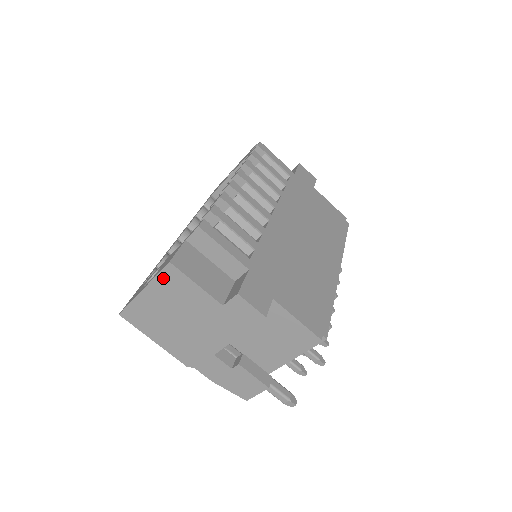
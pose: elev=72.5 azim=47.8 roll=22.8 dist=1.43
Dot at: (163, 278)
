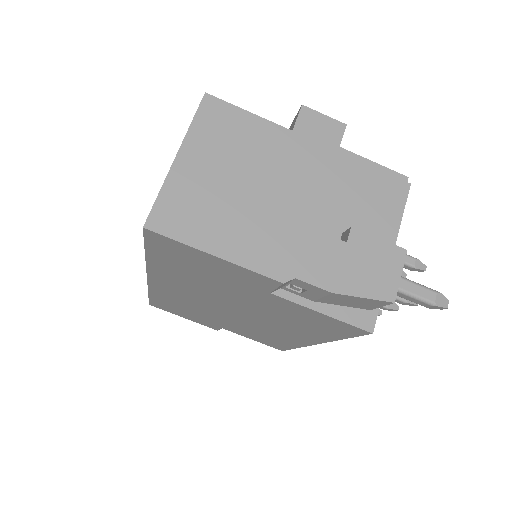
Dot at: (202, 121)
